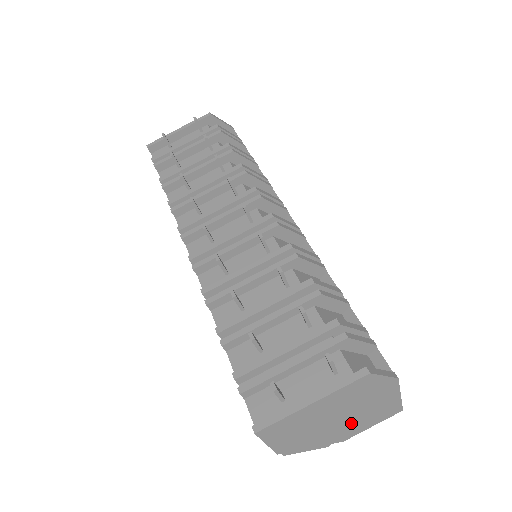
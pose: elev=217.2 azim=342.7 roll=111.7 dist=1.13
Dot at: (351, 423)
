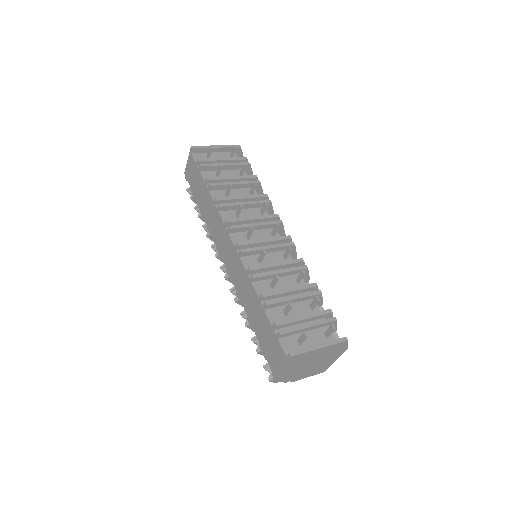
Dot at: (309, 370)
